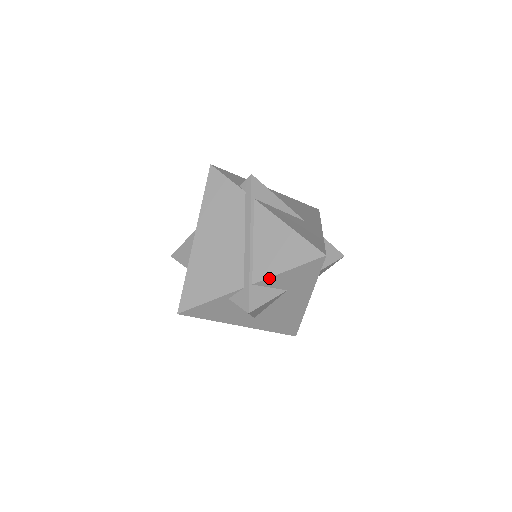
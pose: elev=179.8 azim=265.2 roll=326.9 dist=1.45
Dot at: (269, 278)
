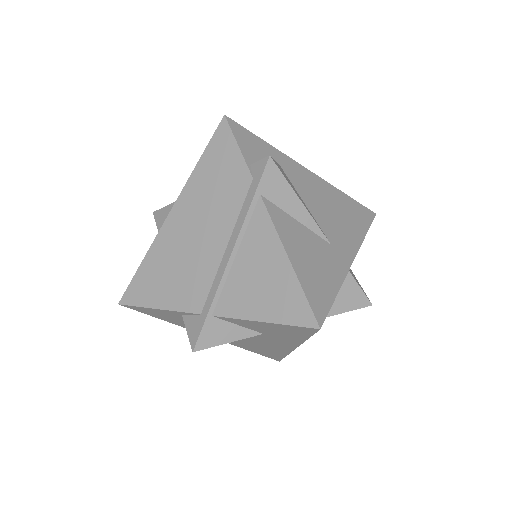
Dot at: (235, 318)
